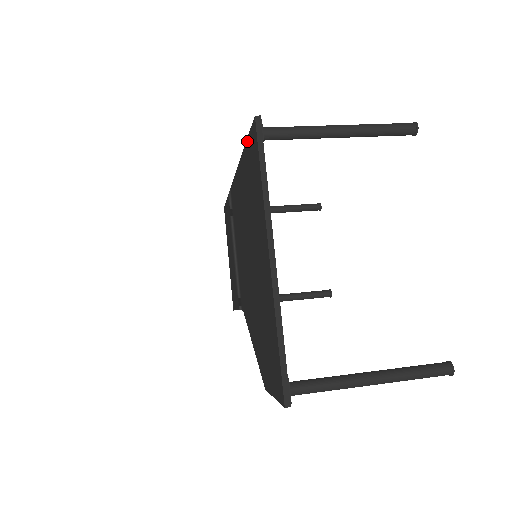
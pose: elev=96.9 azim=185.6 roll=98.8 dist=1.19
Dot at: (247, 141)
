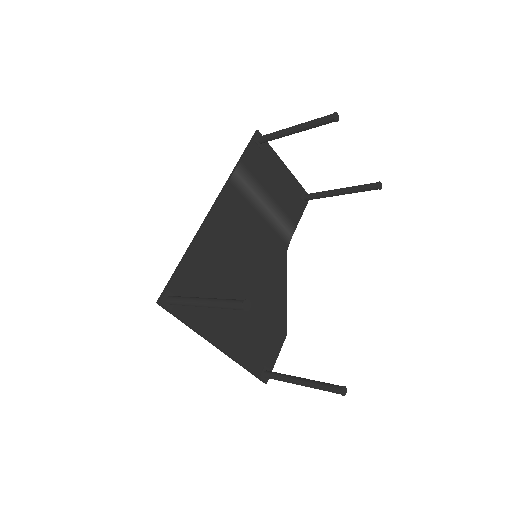
Dot at: (175, 273)
